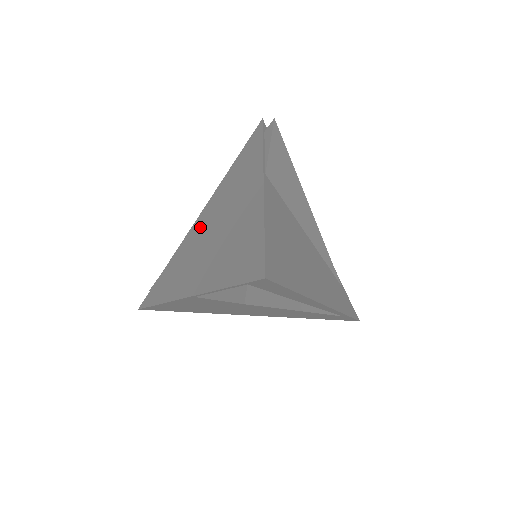
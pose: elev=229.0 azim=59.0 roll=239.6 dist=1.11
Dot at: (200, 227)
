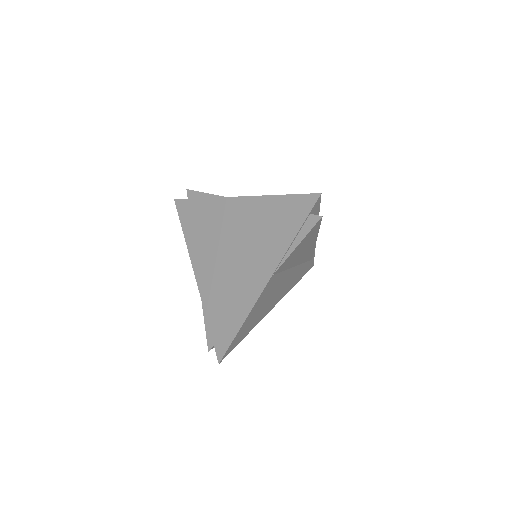
Dot at: (210, 272)
